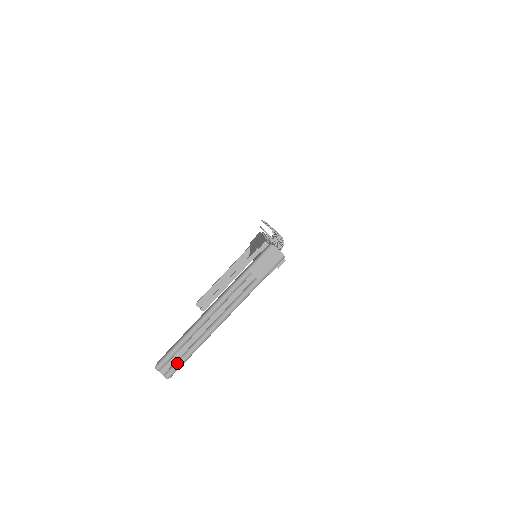
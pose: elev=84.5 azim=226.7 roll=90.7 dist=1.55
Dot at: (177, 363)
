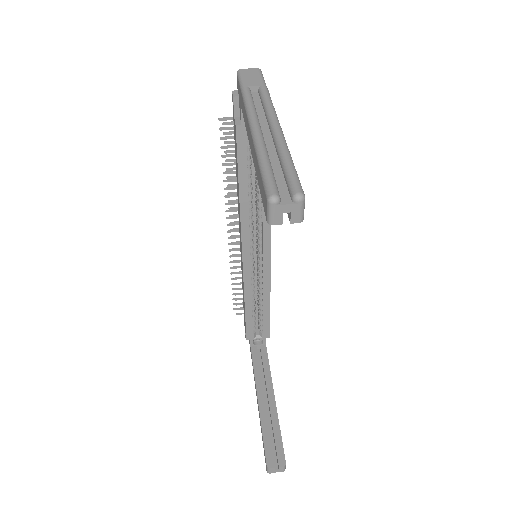
Dot at: (288, 175)
